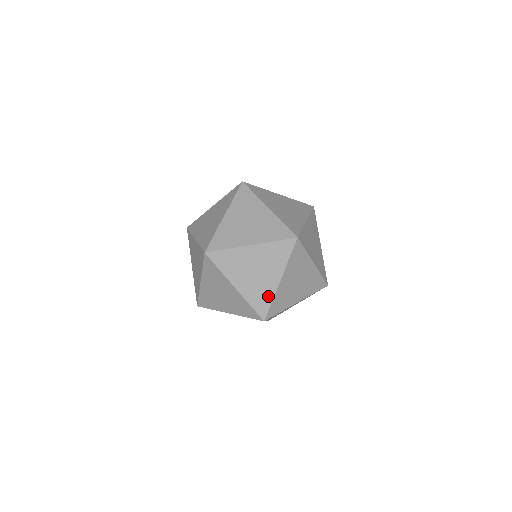
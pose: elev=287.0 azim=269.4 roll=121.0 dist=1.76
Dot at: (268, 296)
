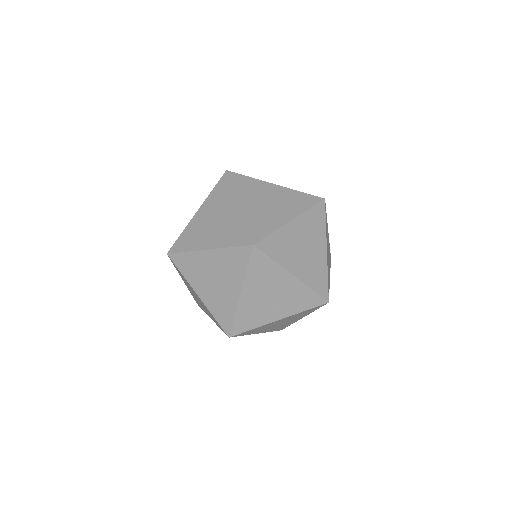
Dot at: (271, 226)
